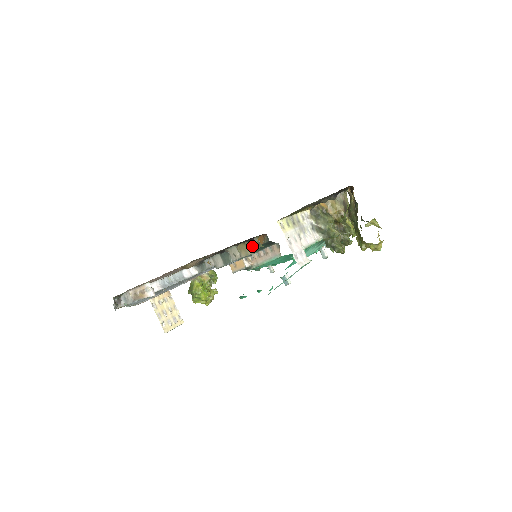
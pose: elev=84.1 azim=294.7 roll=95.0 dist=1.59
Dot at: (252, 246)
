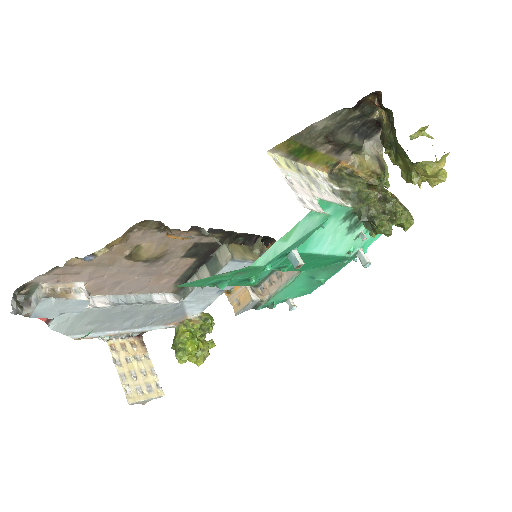
Dot at: (253, 252)
